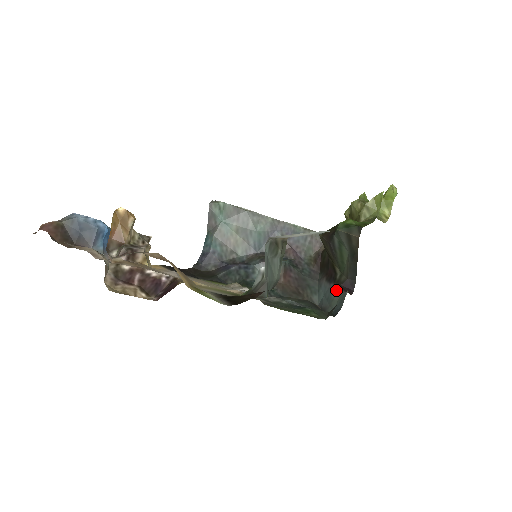
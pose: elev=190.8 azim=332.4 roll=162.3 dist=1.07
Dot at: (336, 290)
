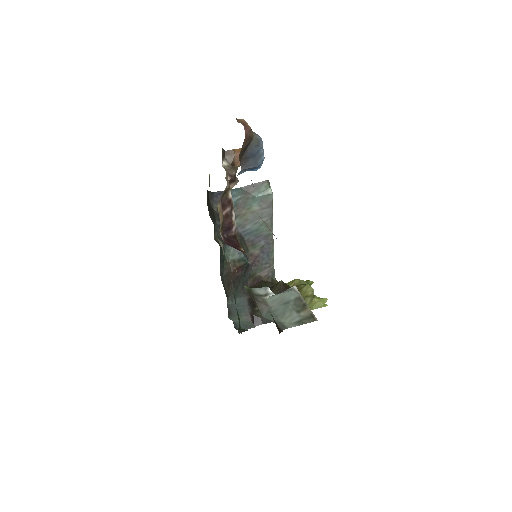
Dot at: (249, 314)
